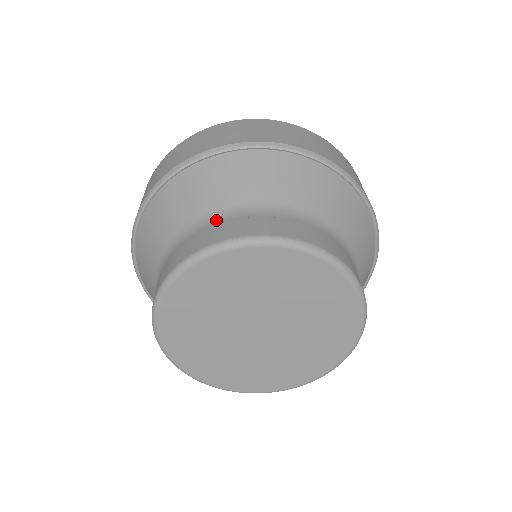
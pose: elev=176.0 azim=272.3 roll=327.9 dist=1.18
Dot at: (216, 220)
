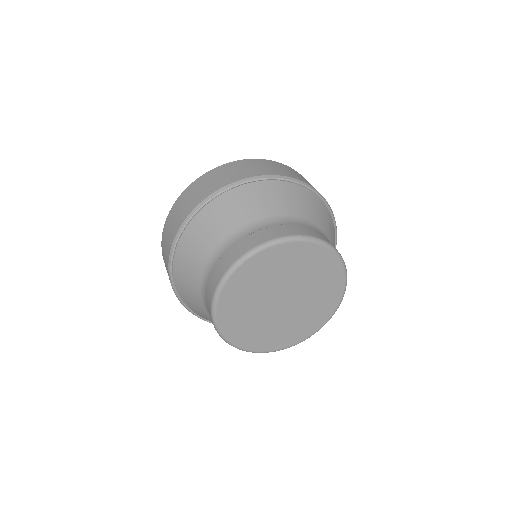
Dot at: (298, 222)
